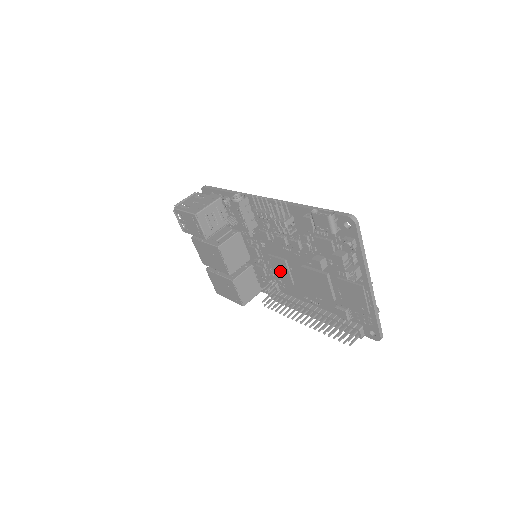
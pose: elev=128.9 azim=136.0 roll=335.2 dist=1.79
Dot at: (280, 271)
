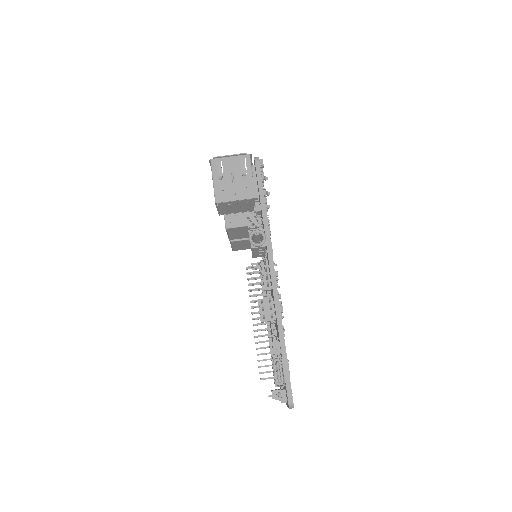
Dot at: occluded
